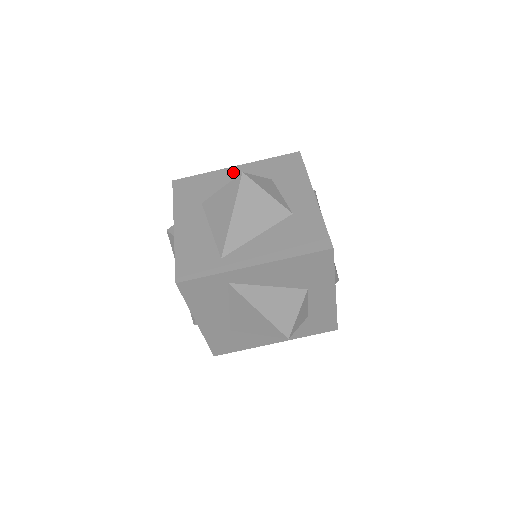
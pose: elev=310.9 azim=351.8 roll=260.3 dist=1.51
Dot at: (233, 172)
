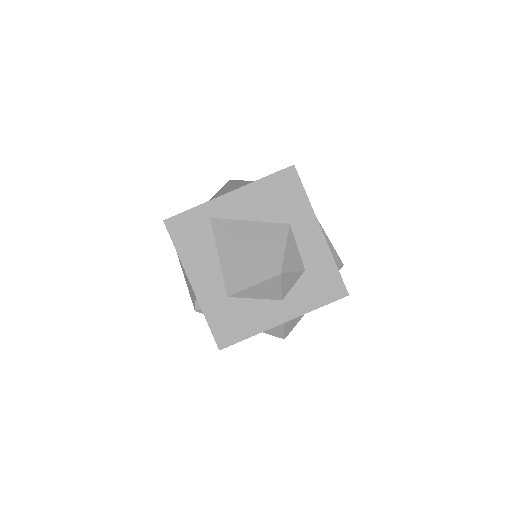
Dot at: occluded
